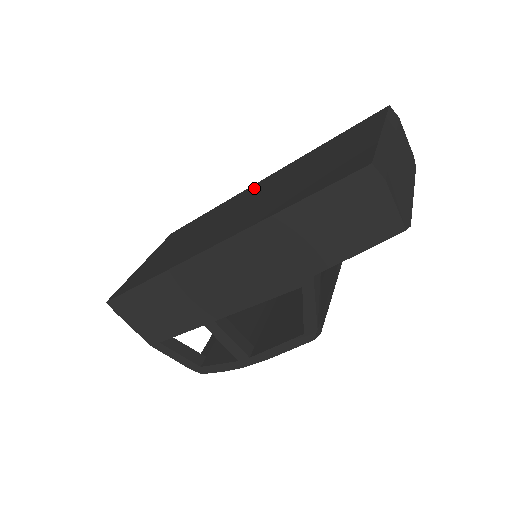
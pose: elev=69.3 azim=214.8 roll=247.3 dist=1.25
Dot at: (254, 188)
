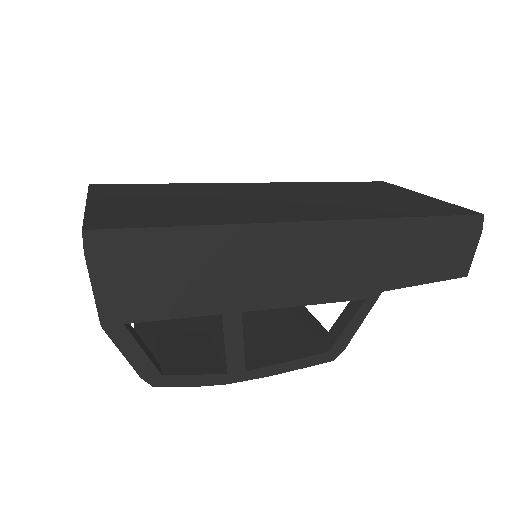
Dot at: (256, 186)
